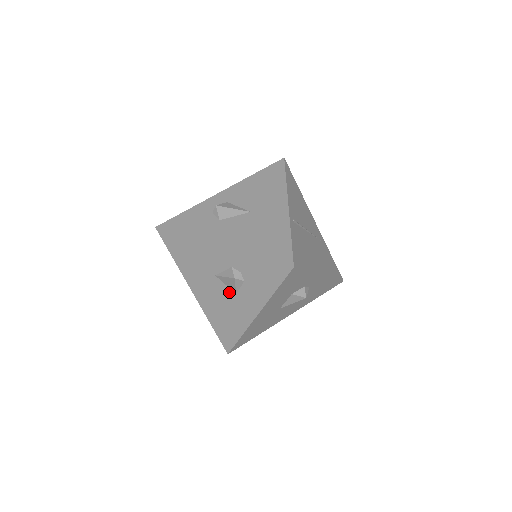
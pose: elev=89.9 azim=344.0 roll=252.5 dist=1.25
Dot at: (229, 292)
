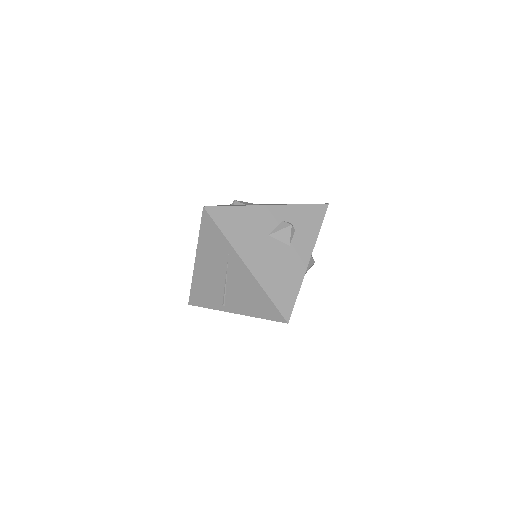
Dot at: (283, 247)
